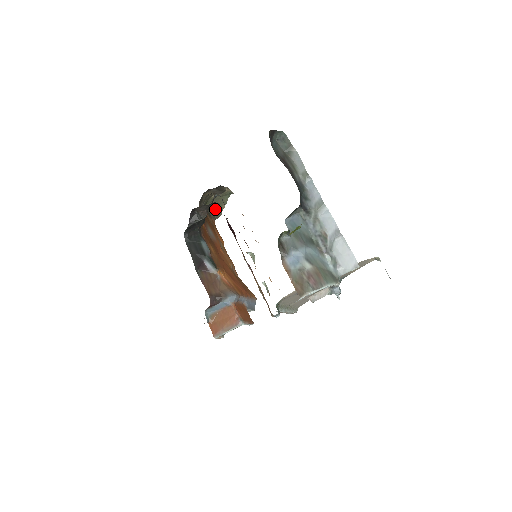
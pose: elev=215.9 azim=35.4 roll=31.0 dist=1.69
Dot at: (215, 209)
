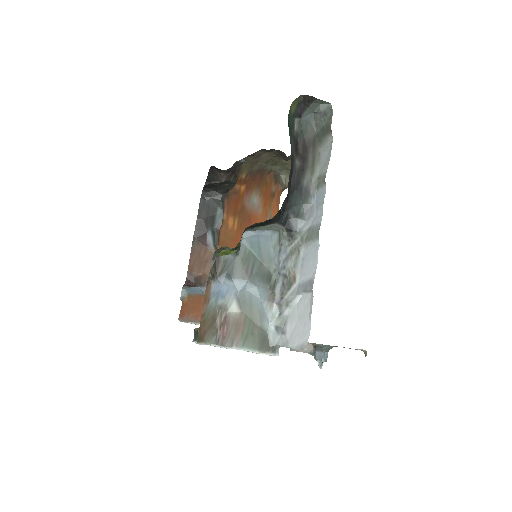
Dot at: occluded
